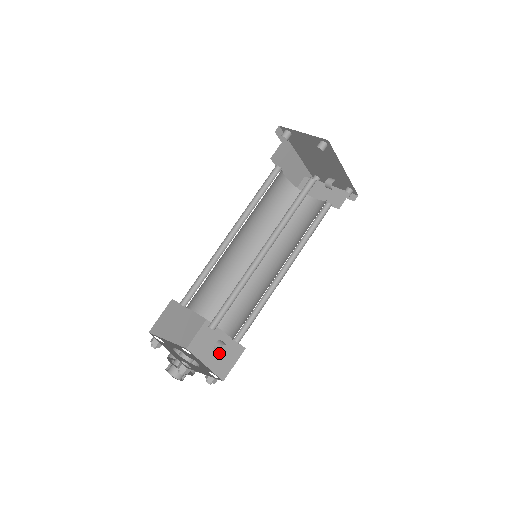
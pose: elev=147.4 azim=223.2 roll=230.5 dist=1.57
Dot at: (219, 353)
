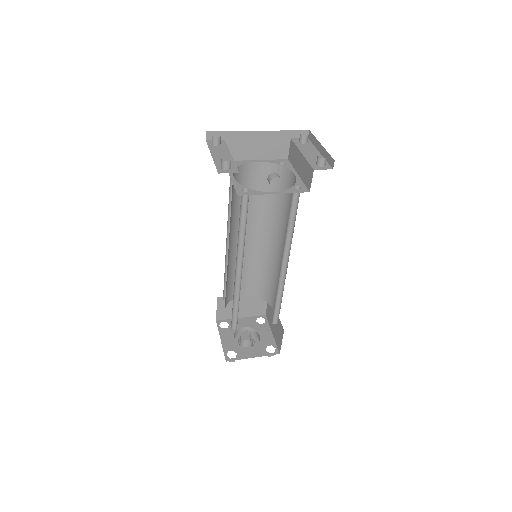
Dot at: (276, 328)
